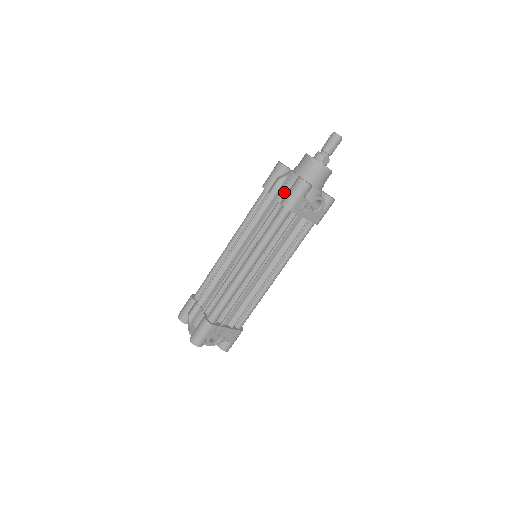
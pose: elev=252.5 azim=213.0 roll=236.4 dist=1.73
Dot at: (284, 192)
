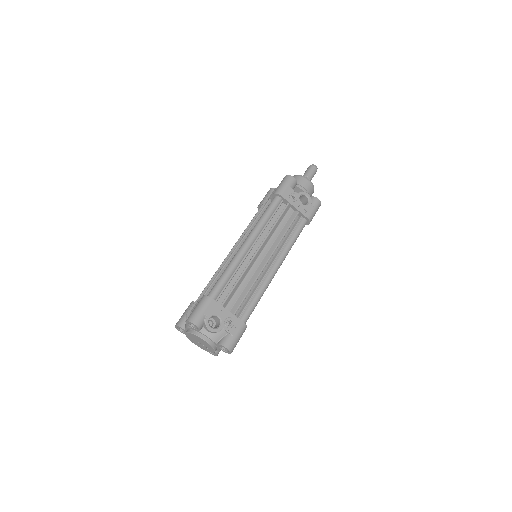
Dot at: occluded
